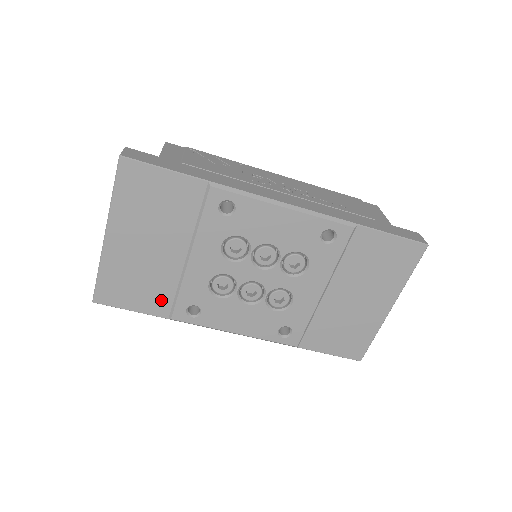
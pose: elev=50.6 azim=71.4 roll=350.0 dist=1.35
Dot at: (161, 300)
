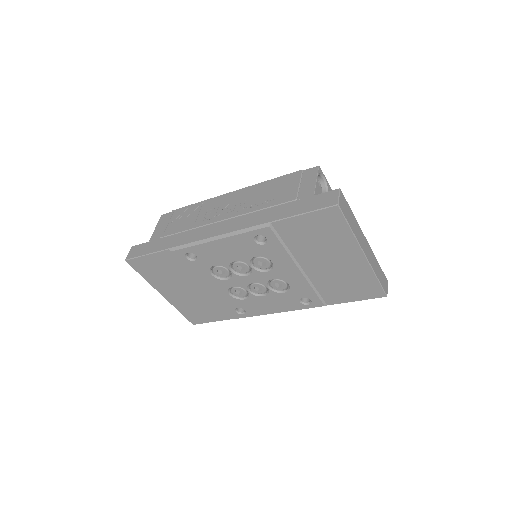
Dot at: (220, 312)
